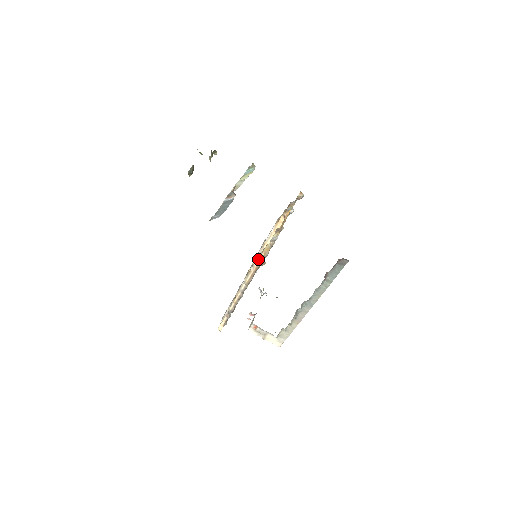
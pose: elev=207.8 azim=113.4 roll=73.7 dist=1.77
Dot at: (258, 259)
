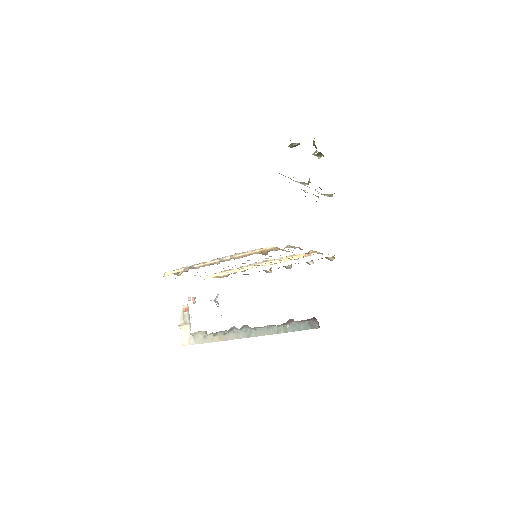
Dot at: (264, 248)
